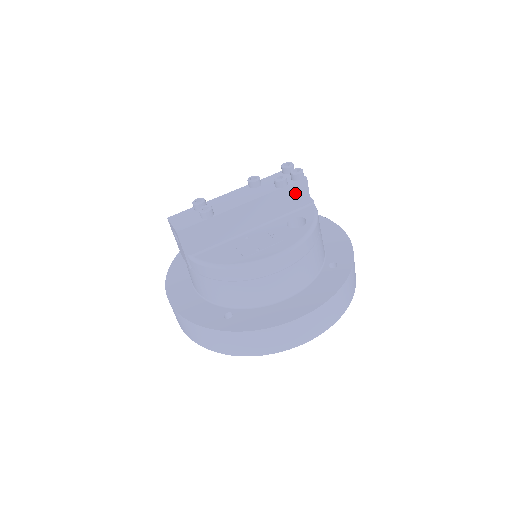
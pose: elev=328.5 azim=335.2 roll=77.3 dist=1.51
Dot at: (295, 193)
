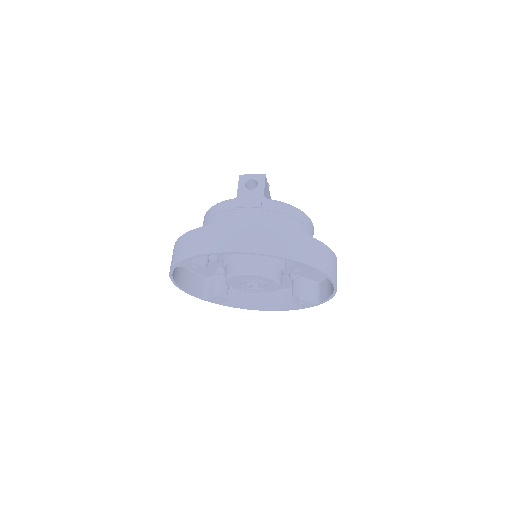
Dot at: occluded
